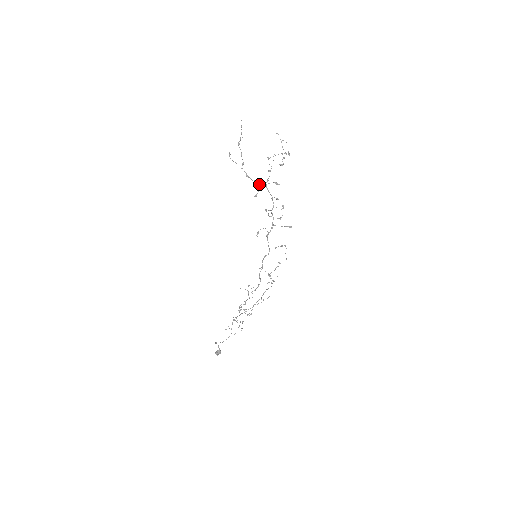
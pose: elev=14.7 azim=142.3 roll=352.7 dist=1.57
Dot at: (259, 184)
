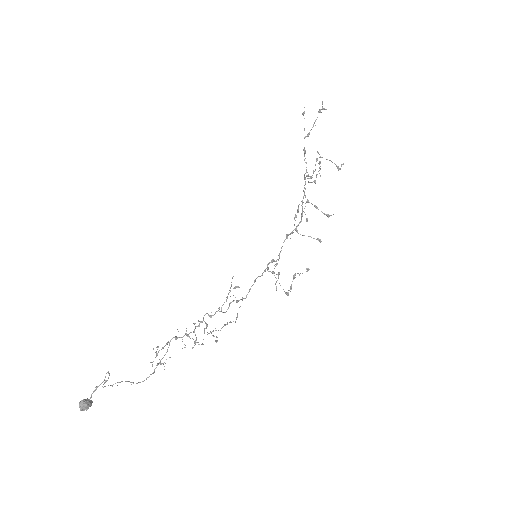
Dot at: occluded
